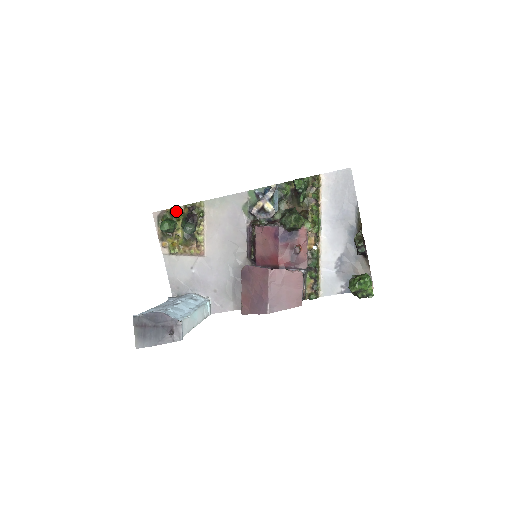
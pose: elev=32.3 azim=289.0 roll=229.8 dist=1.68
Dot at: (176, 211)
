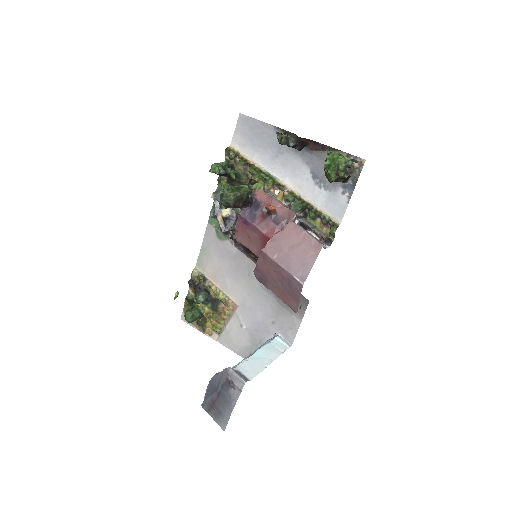
Dot at: (189, 298)
